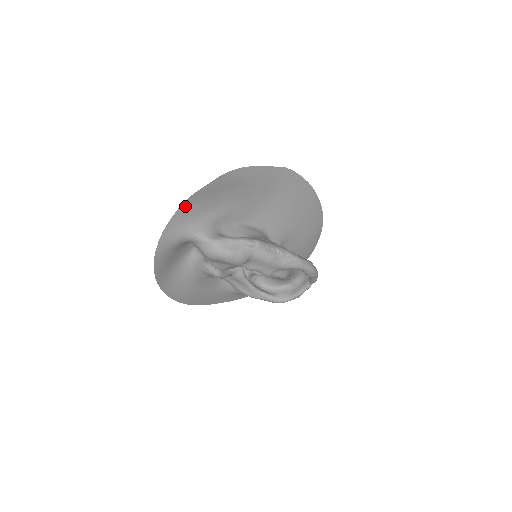
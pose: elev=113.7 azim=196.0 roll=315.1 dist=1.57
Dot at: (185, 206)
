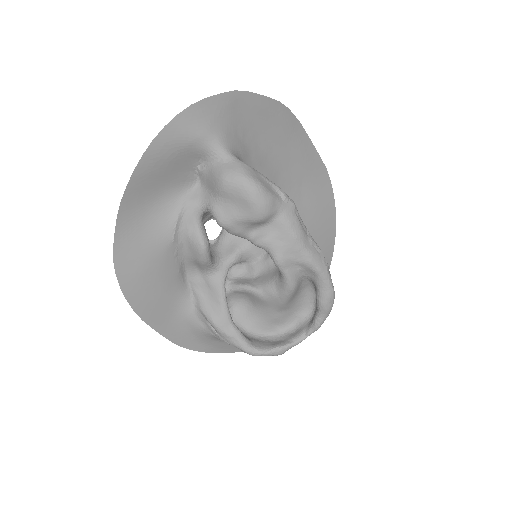
Dot at: (231, 98)
